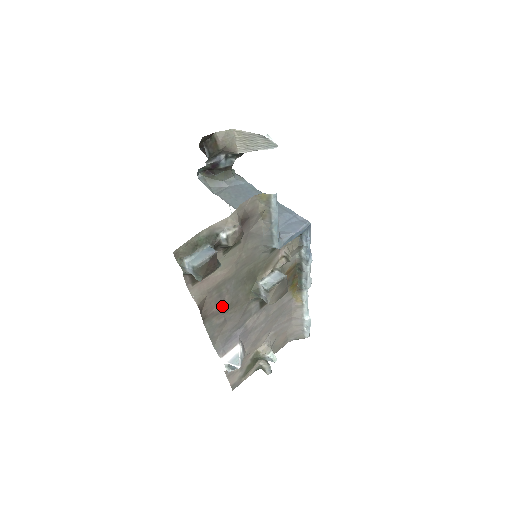
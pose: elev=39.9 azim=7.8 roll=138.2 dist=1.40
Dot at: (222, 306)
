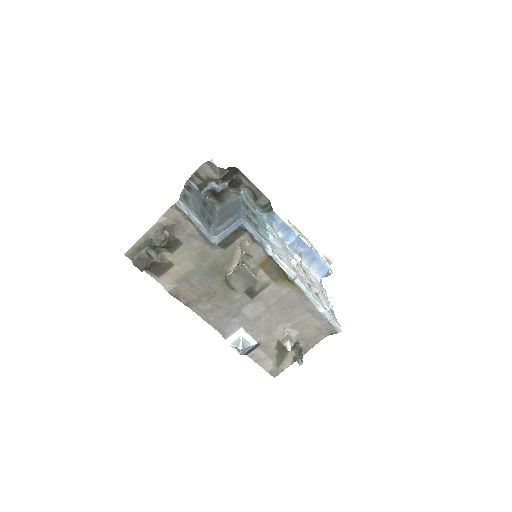
Dot at: (200, 295)
